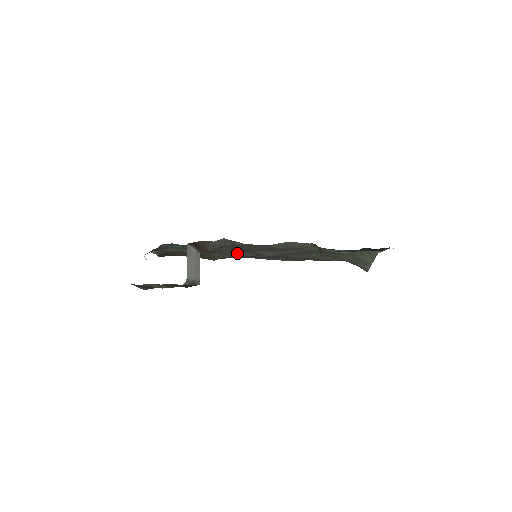
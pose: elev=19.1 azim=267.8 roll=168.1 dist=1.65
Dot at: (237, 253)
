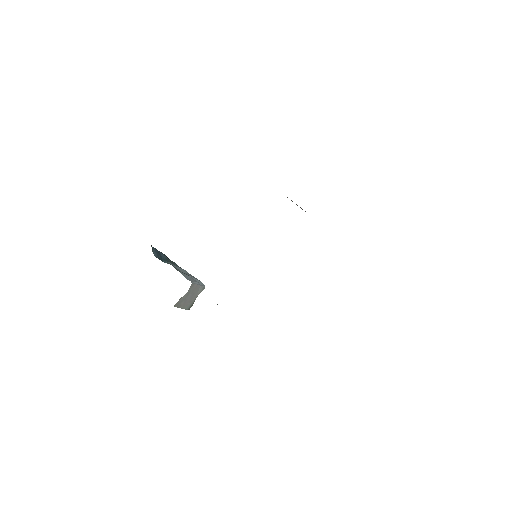
Dot at: occluded
